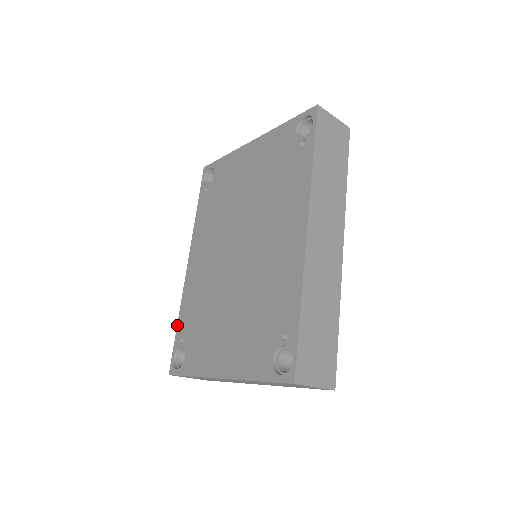
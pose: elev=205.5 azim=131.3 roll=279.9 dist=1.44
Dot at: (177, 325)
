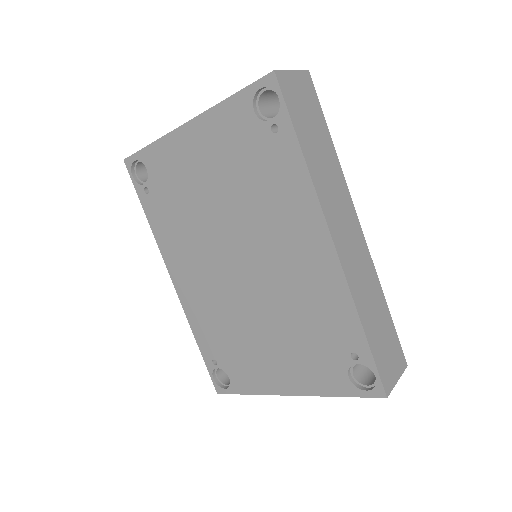
Dot at: occluded
